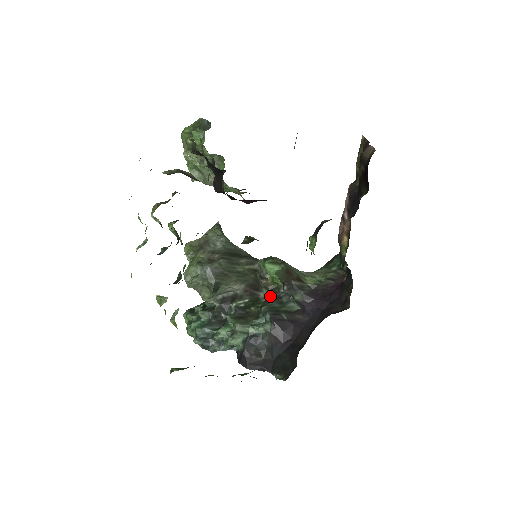
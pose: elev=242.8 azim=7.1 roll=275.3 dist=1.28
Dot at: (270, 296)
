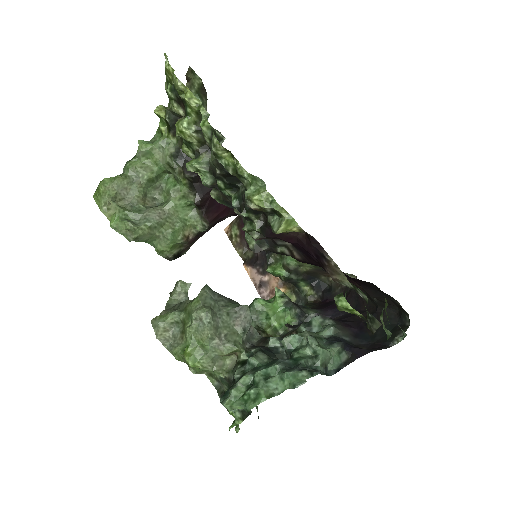
Dot at: (288, 334)
